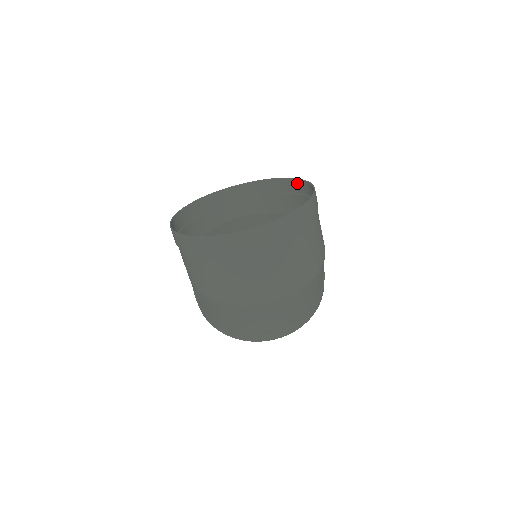
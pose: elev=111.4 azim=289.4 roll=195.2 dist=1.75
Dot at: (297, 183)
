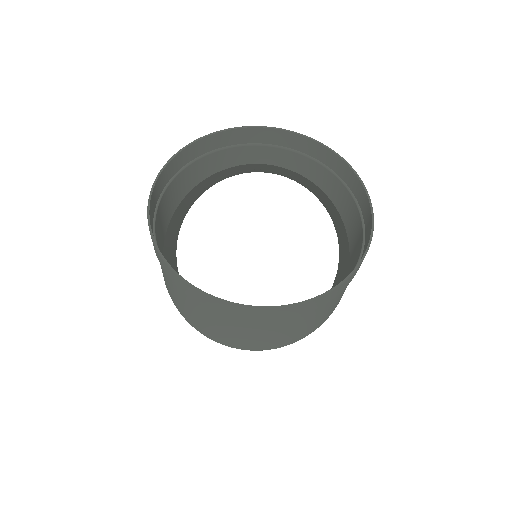
Dot at: (362, 193)
